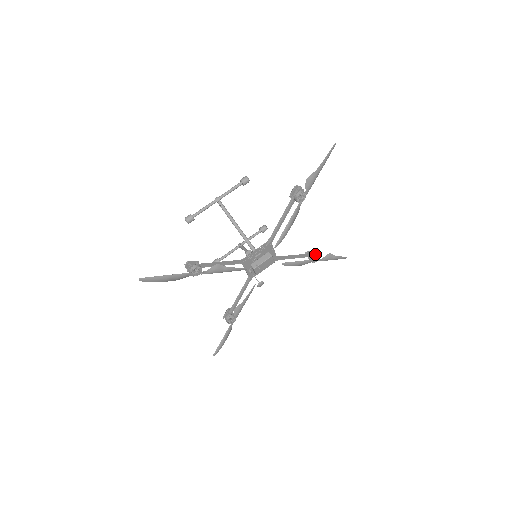
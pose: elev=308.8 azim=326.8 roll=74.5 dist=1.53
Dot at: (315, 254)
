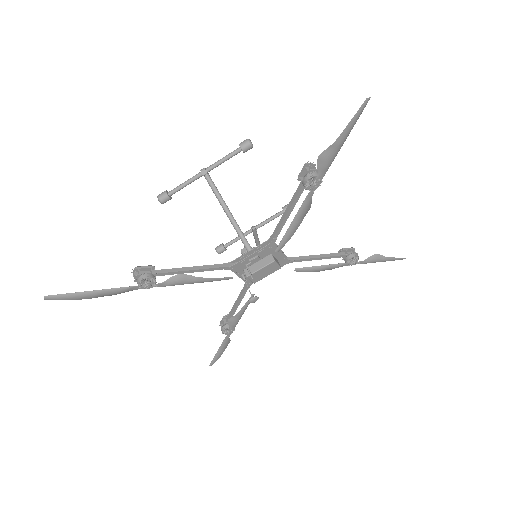
Dot at: (352, 254)
